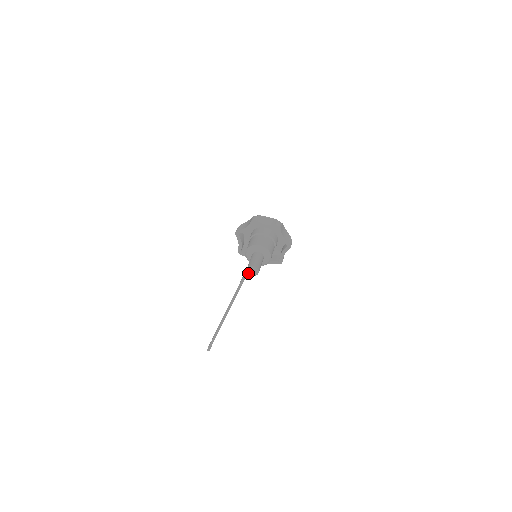
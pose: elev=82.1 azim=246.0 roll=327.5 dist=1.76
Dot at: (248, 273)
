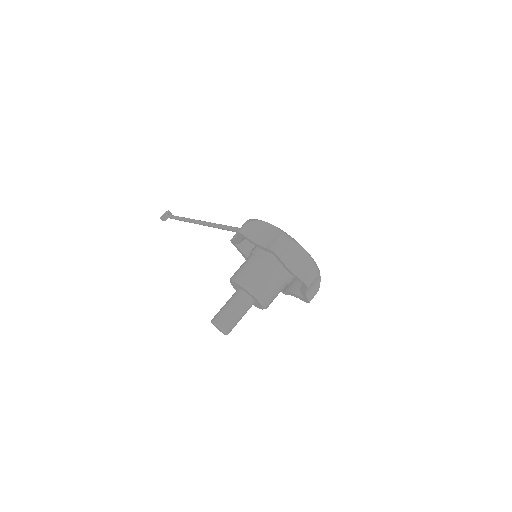
Dot at: (212, 323)
